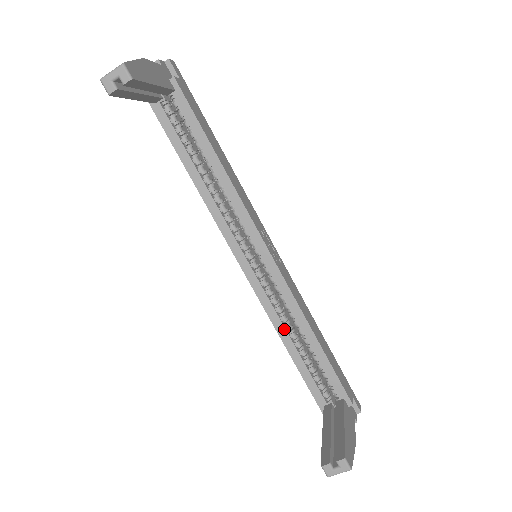
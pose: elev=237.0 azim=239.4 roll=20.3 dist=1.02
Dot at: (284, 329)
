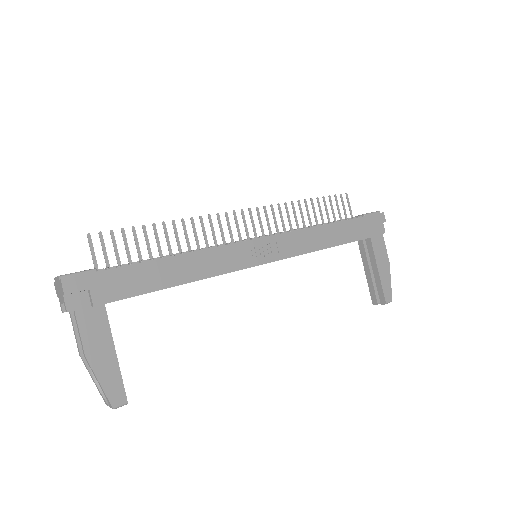
Dot at: occluded
